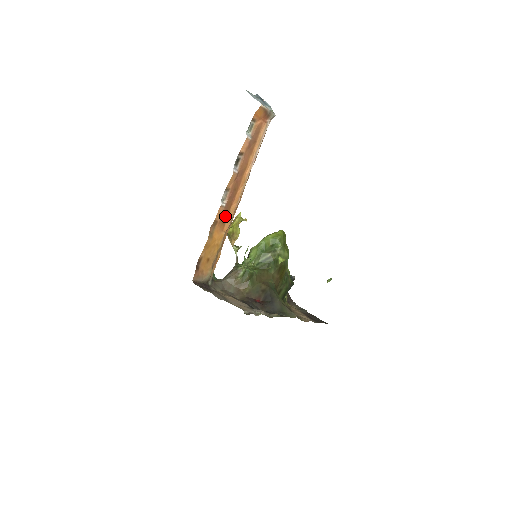
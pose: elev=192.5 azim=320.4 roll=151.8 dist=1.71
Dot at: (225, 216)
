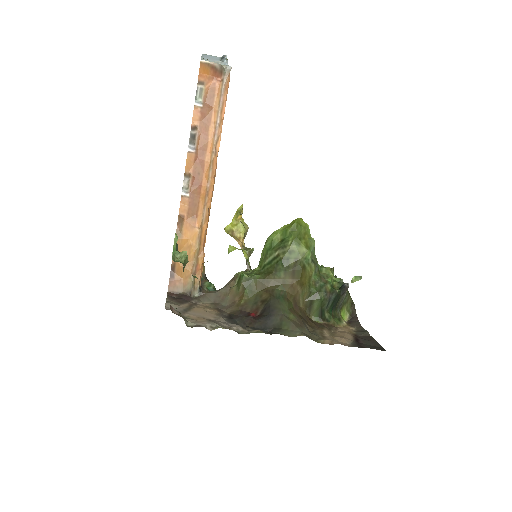
Dot at: (194, 208)
